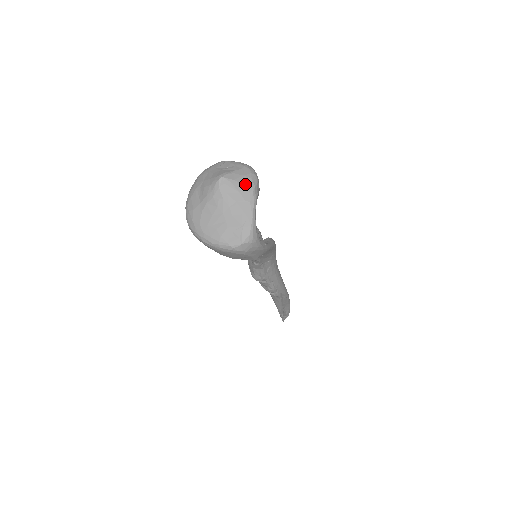
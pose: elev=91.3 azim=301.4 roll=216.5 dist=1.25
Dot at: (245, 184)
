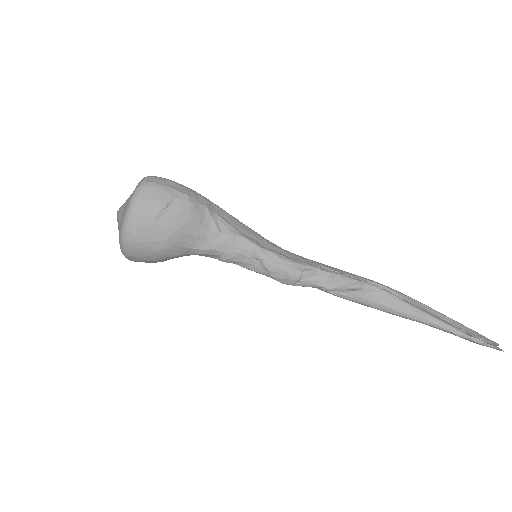
Dot at: occluded
